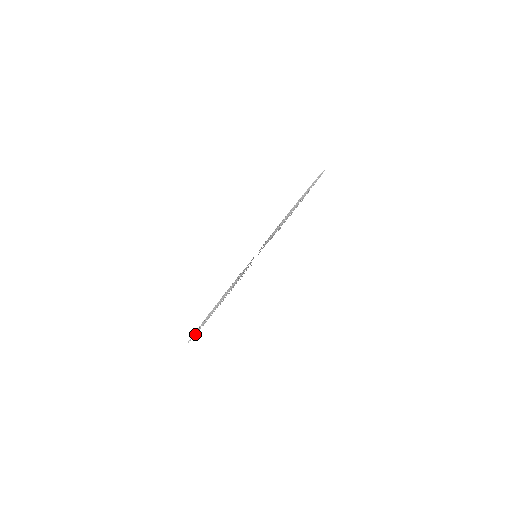
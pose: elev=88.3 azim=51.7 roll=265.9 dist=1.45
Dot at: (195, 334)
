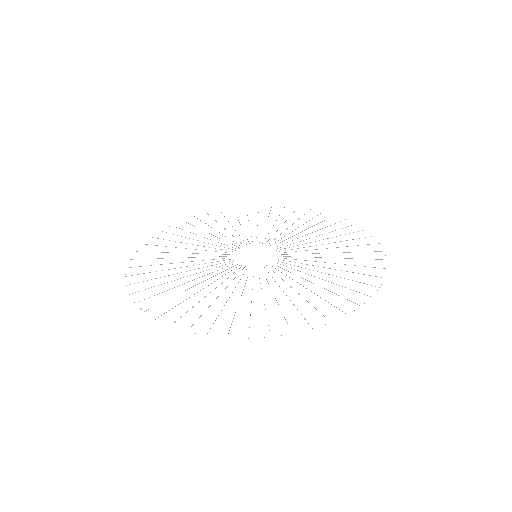
Dot at: occluded
